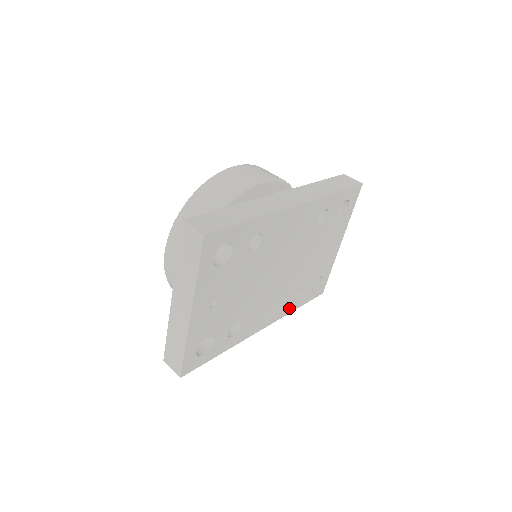
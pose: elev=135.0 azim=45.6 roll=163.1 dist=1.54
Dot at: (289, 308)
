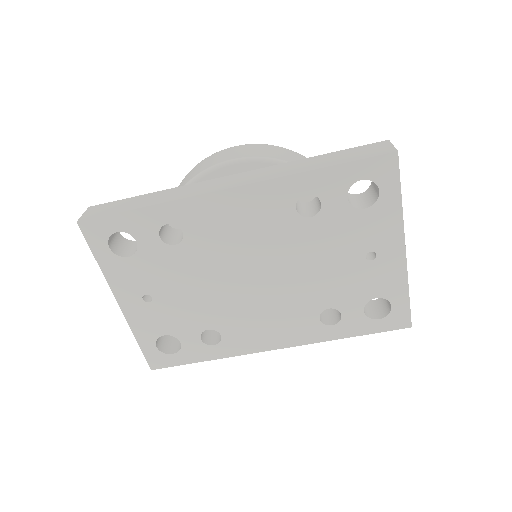
Dot at: (323, 333)
